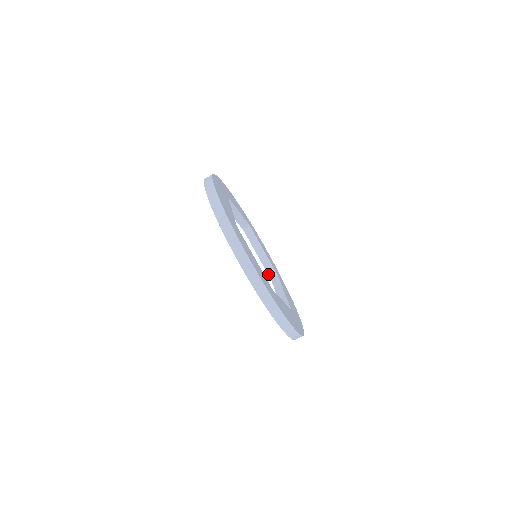
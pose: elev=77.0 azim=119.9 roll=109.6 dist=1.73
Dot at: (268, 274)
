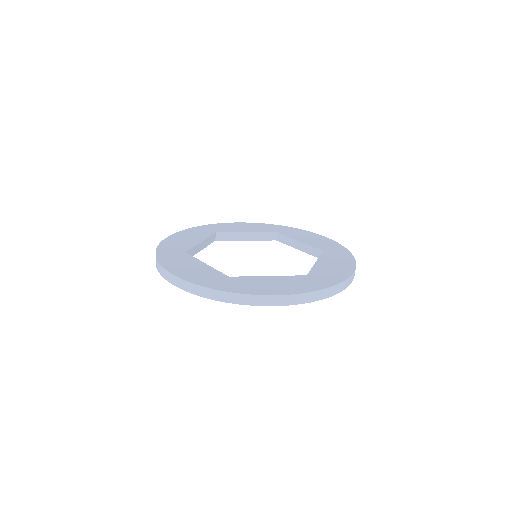
Dot at: (317, 257)
